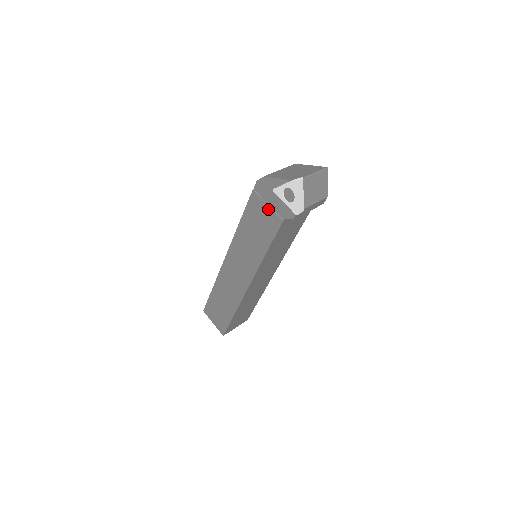
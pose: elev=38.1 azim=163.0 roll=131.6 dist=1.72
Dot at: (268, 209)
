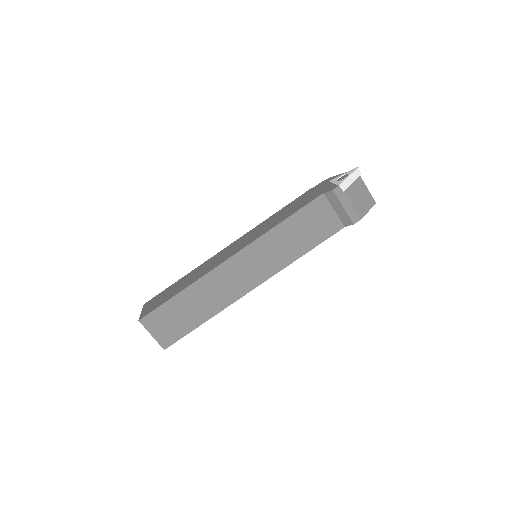
Dot at: (314, 193)
